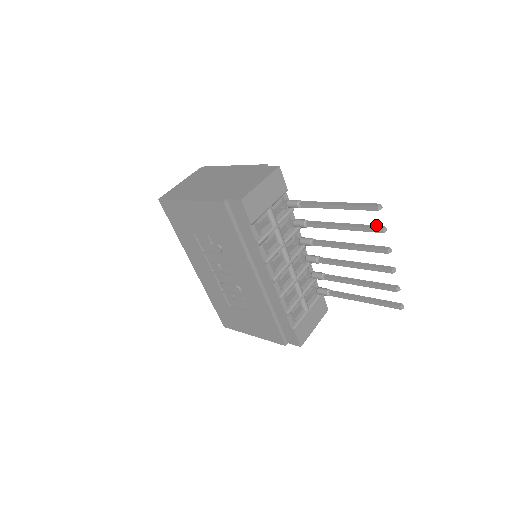
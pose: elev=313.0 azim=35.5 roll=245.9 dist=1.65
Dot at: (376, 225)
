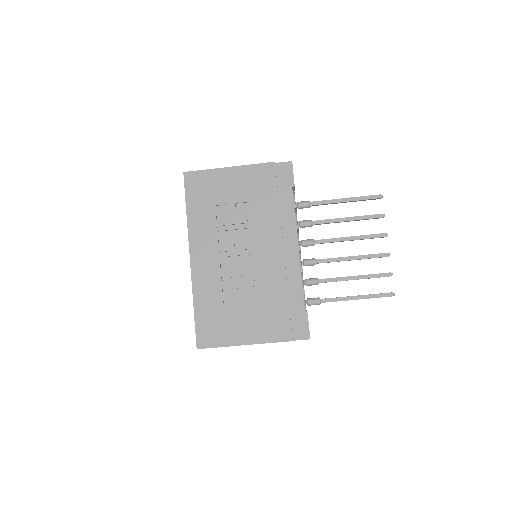
Dot at: (375, 215)
